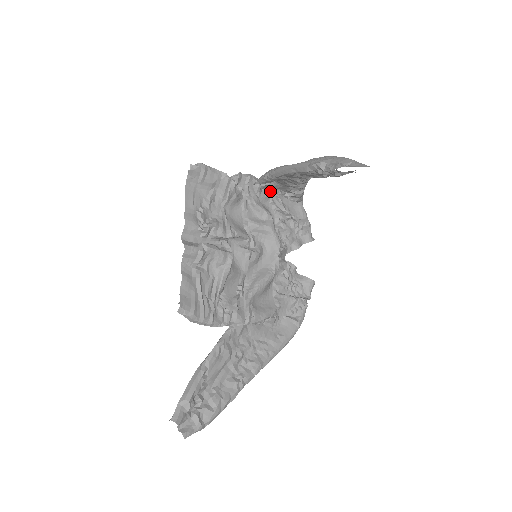
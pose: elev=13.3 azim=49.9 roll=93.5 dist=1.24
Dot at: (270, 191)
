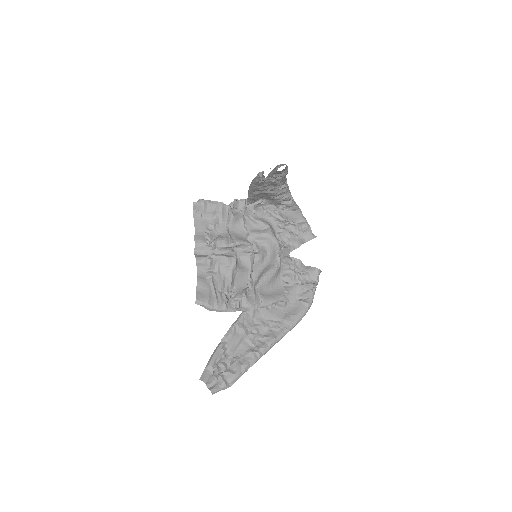
Dot at: (266, 207)
